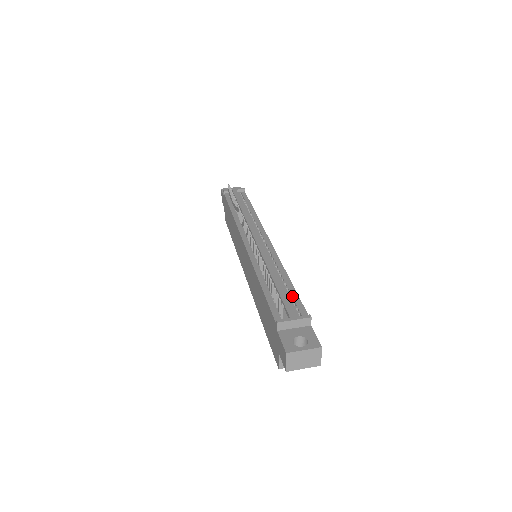
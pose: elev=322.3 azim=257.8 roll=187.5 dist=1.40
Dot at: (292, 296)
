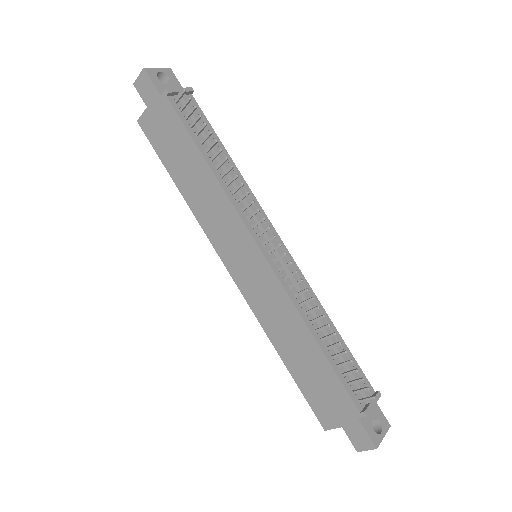
Dot at: (350, 359)
